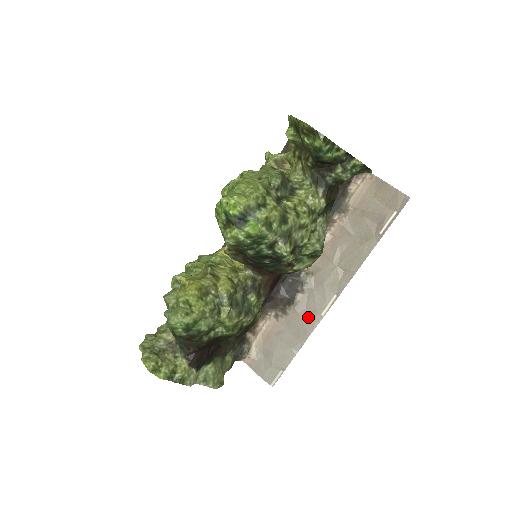
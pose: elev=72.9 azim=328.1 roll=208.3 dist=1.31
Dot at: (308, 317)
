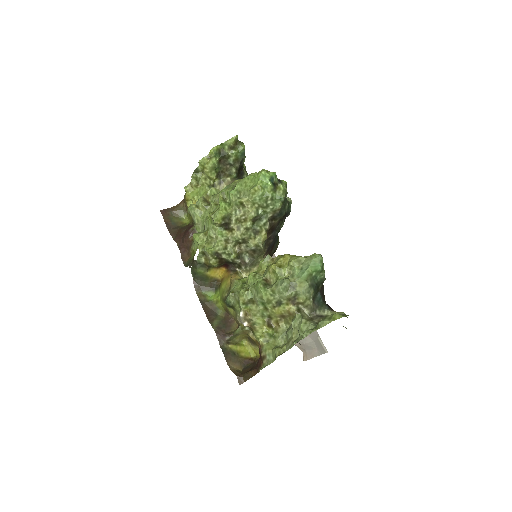
Dot at: occluded
